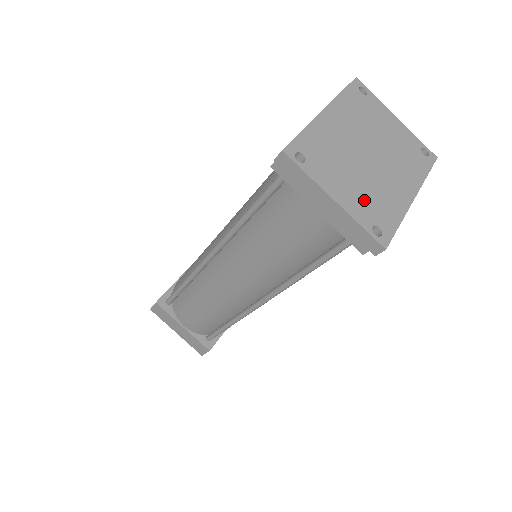
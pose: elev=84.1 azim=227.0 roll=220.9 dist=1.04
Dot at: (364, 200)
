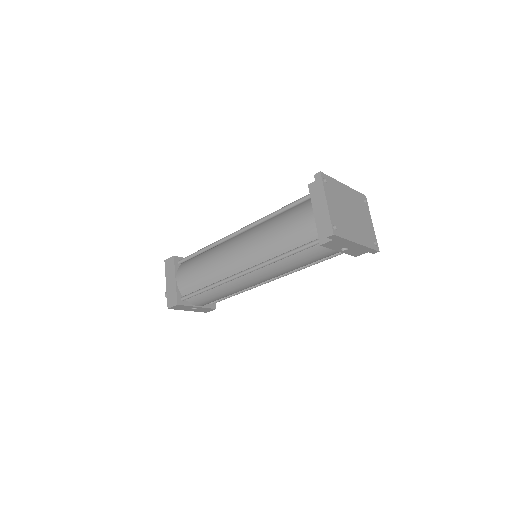
Dot at: (338, 217)
